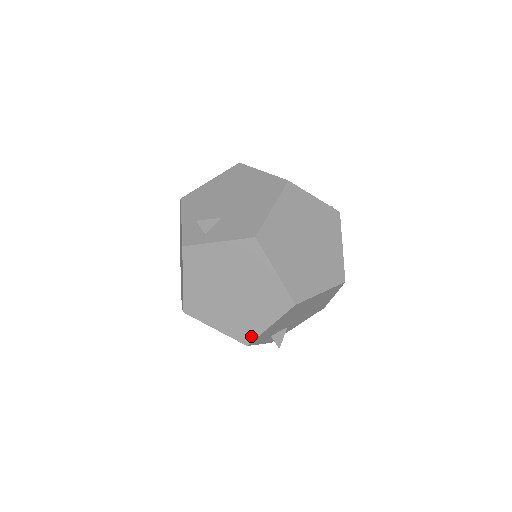
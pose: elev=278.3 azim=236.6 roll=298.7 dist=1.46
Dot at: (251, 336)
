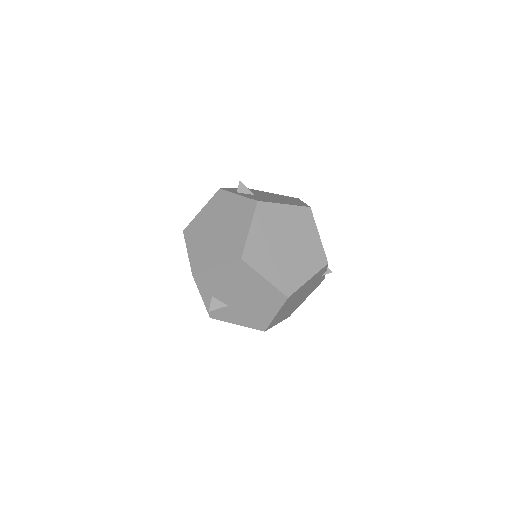
Dot at: (200, 268)
